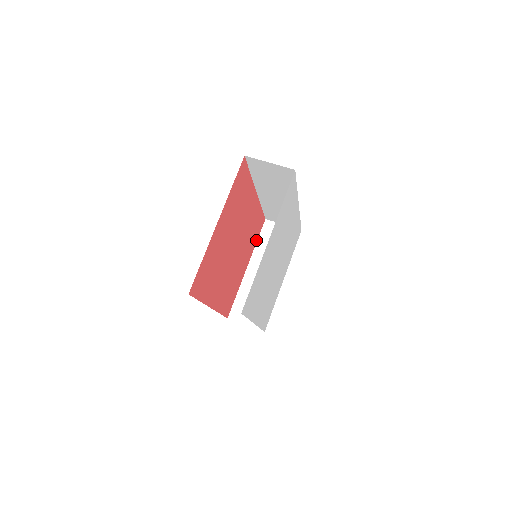
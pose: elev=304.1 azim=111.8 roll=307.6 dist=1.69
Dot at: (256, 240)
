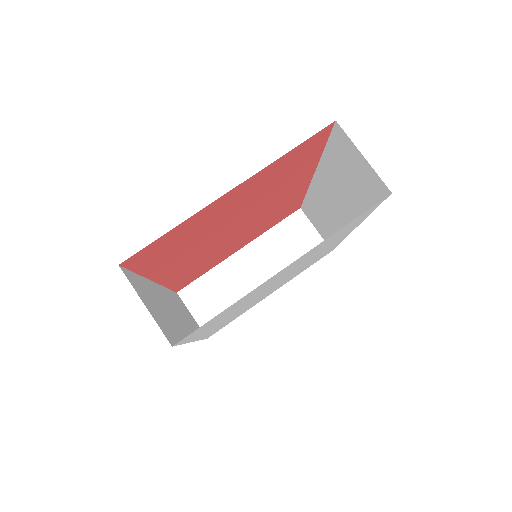
Dot at: (272, 225)
